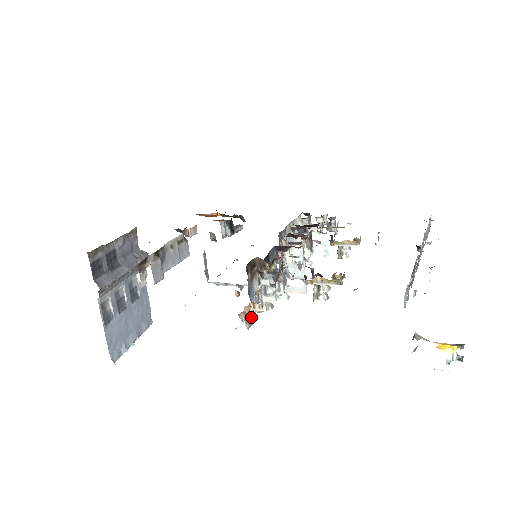
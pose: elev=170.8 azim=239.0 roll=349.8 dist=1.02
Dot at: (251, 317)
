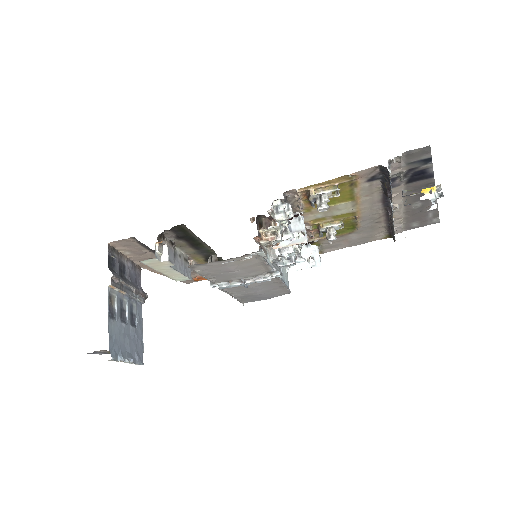
Dot at: (263, 248)
